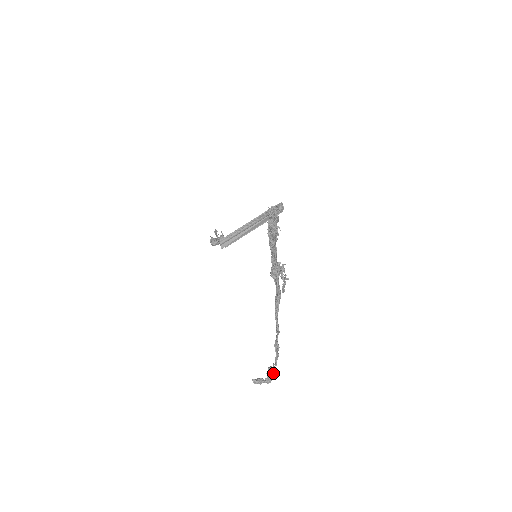
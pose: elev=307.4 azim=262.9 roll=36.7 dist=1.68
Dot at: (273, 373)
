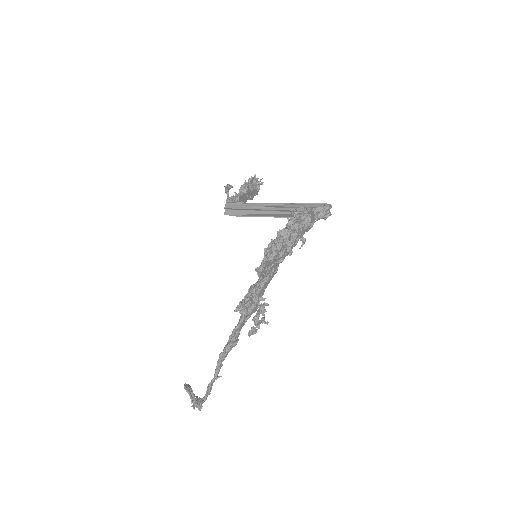
Dot at: occluded
